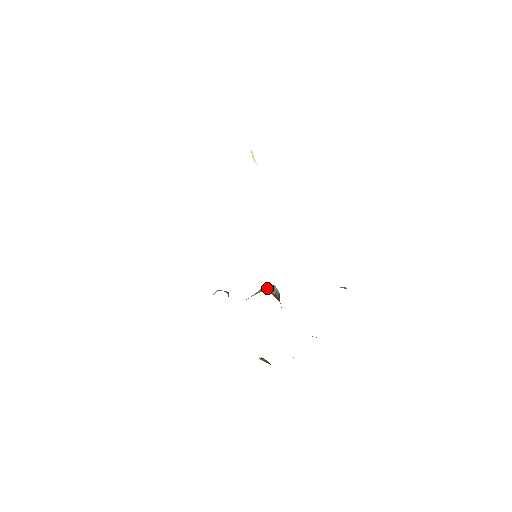
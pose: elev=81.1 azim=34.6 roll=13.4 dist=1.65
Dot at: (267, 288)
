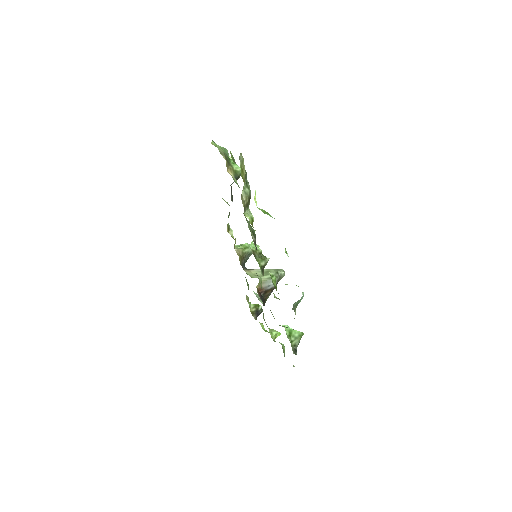
Dot at: (264, 278)
